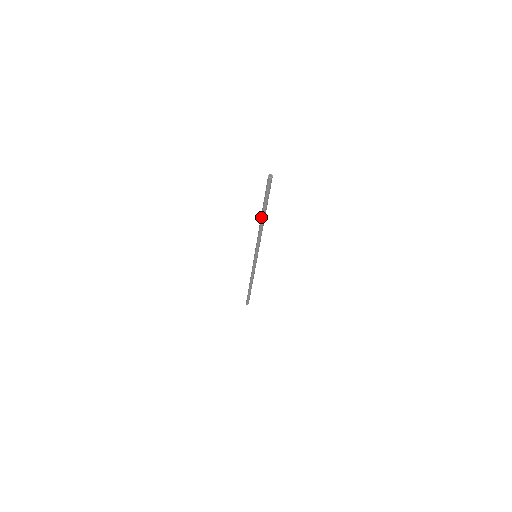
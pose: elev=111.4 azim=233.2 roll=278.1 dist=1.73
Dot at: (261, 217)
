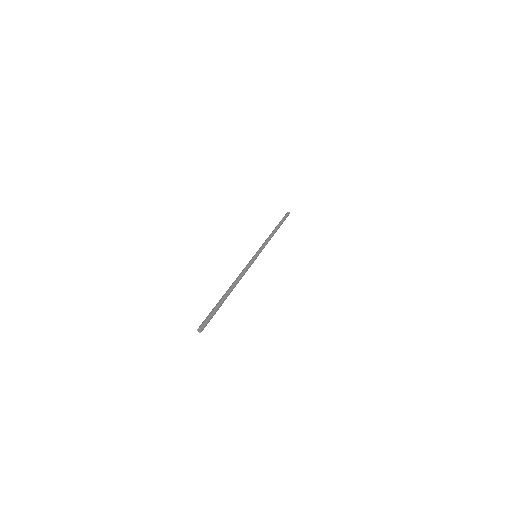
Dot at: (226, 292)
